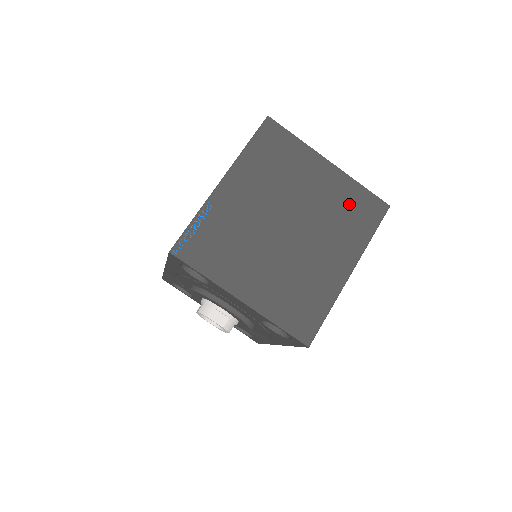
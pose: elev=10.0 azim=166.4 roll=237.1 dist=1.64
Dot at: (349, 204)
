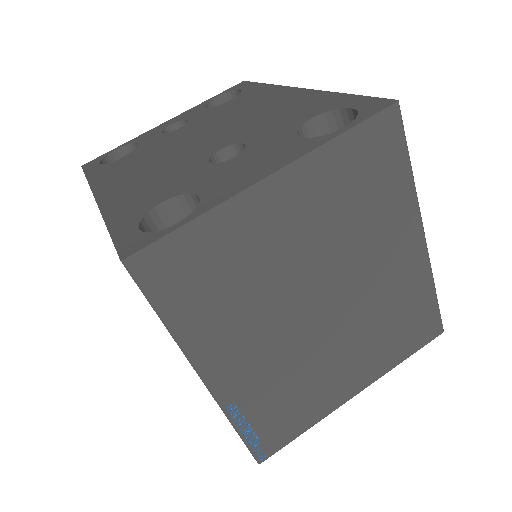
Dot at: (351, 182)
